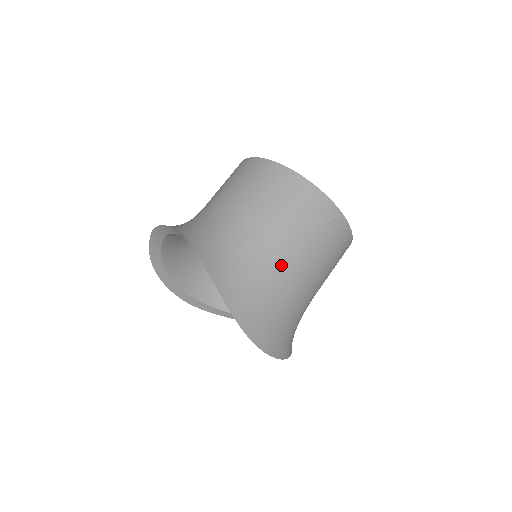
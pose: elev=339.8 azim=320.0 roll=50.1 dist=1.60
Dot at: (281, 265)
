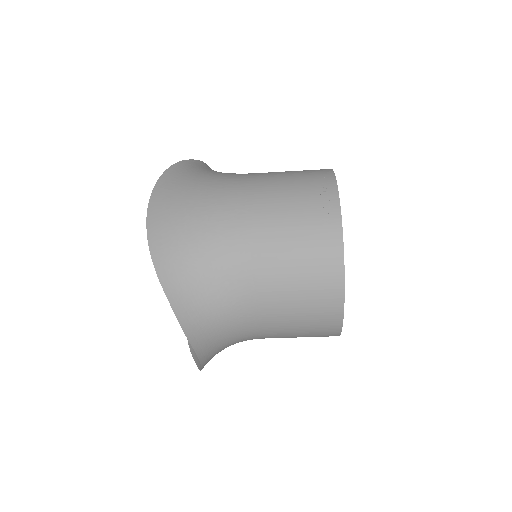
Dot at: (238, 178)
